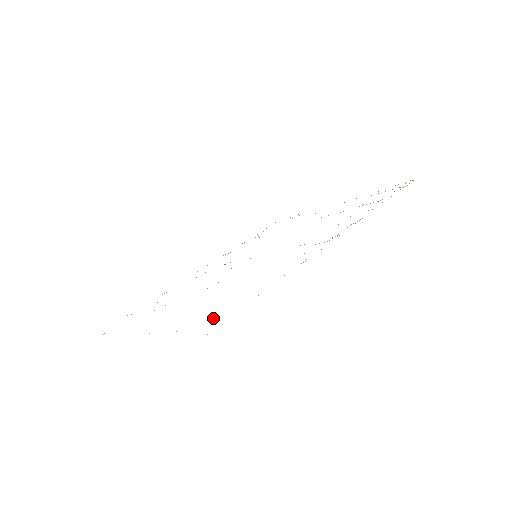
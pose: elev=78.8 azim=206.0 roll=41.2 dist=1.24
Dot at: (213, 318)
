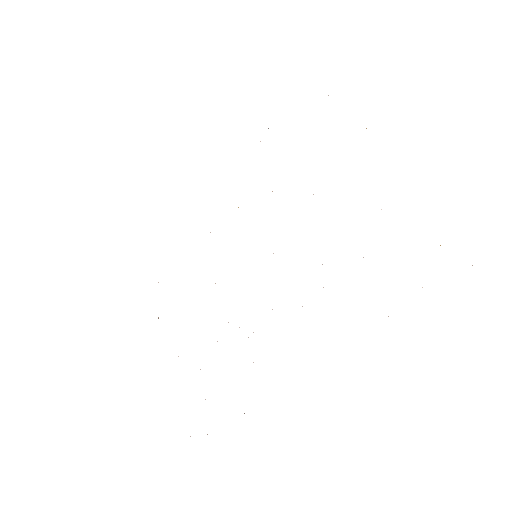
Dot at: occluded
